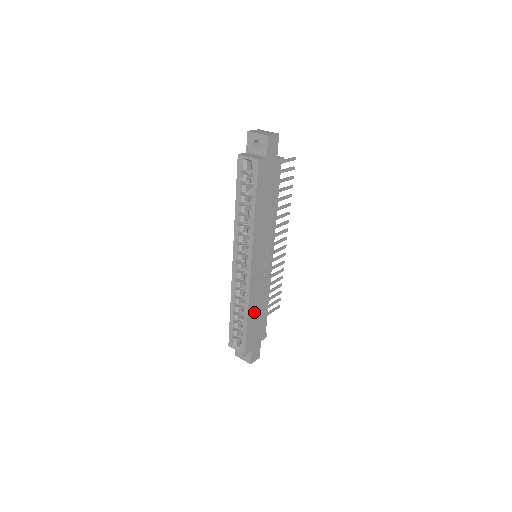
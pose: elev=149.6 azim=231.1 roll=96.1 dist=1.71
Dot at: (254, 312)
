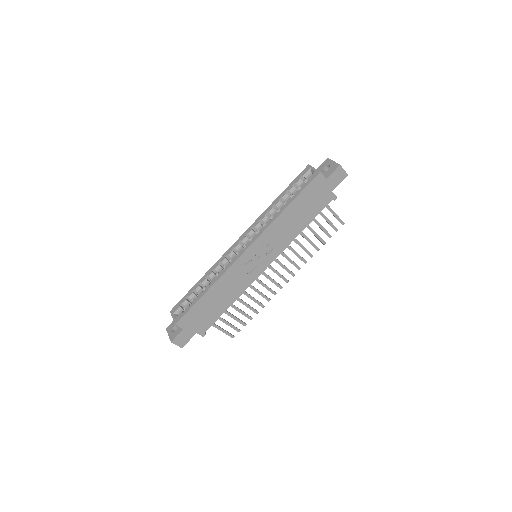
Dot at: (215, 295)
